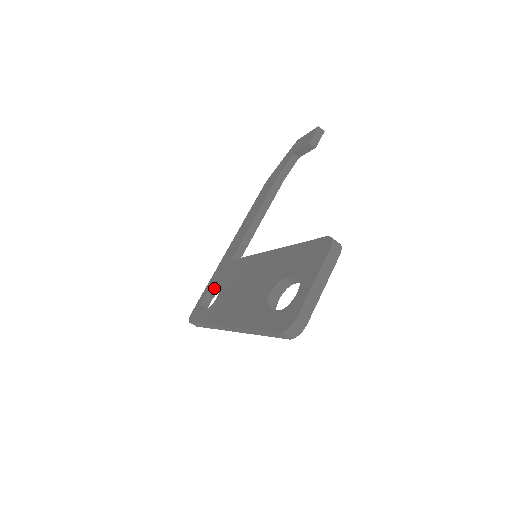
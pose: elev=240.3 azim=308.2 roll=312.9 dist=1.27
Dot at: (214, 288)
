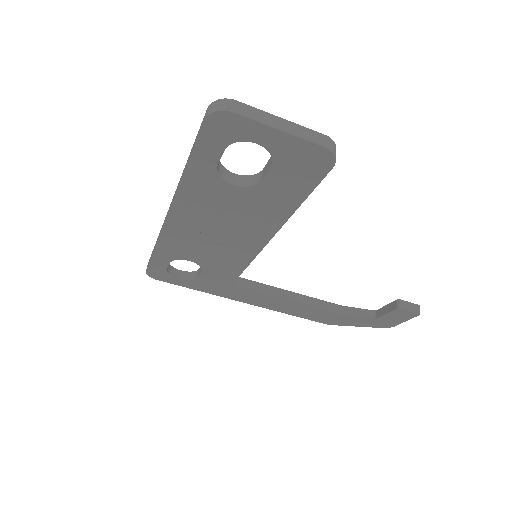
Dot at: (196, 273)
